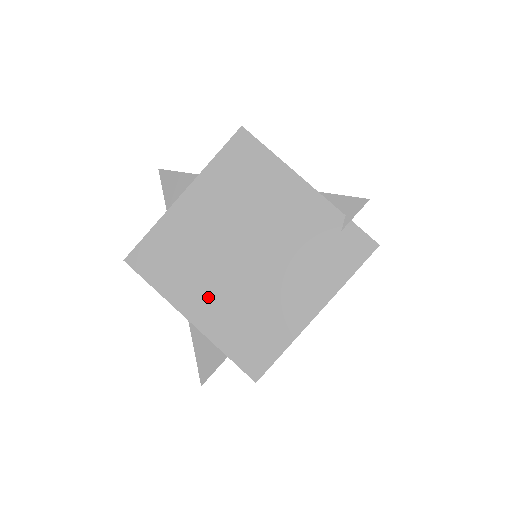
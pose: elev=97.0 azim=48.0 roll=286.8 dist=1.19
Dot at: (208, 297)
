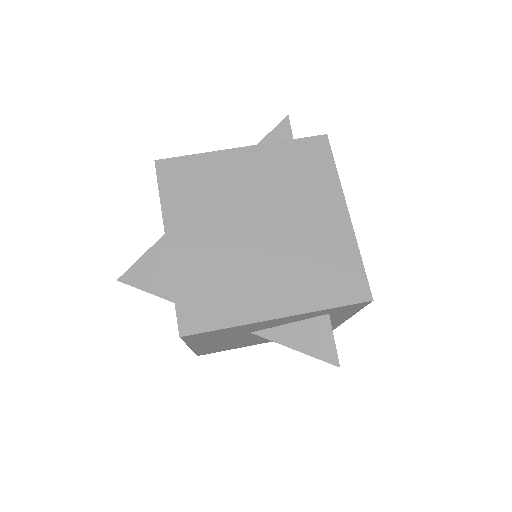
Dot at: (270, 286)
